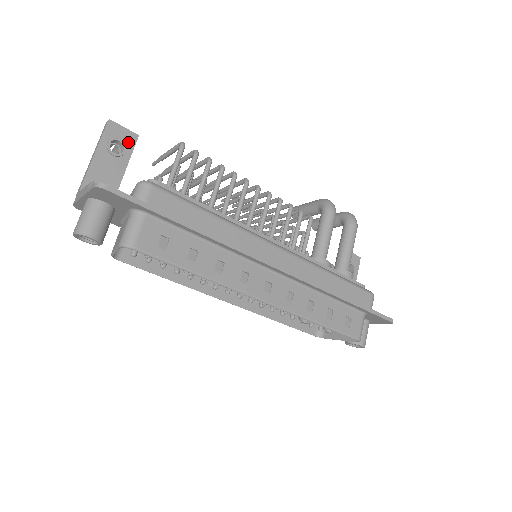
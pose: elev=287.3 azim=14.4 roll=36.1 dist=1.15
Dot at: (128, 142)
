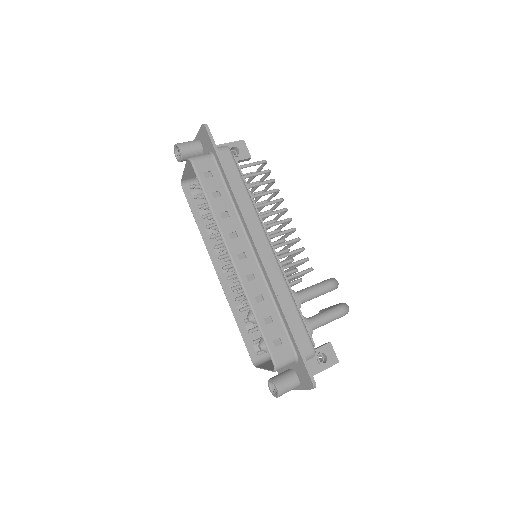
Dot at: (243, 155)
